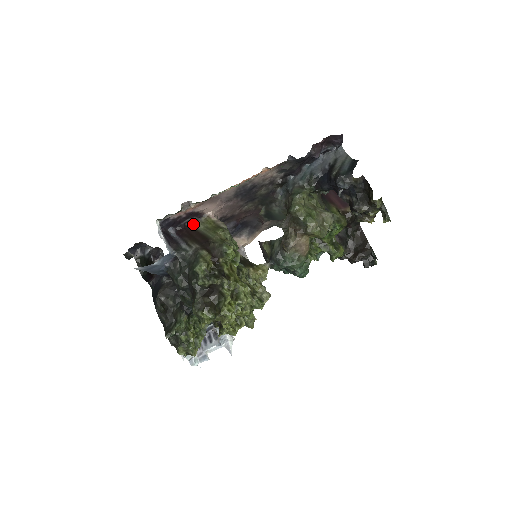
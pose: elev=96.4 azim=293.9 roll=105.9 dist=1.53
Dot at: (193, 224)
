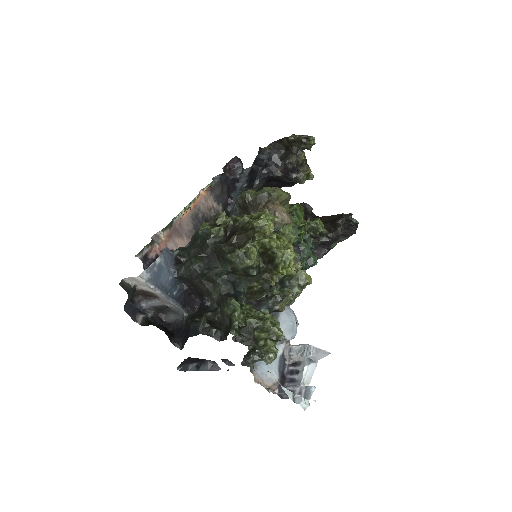
Dot at: occluded
